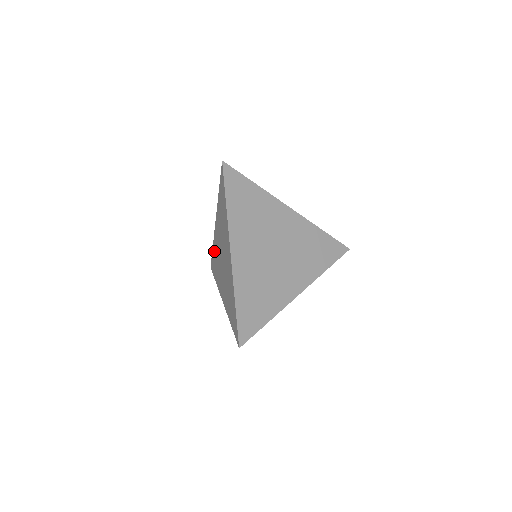
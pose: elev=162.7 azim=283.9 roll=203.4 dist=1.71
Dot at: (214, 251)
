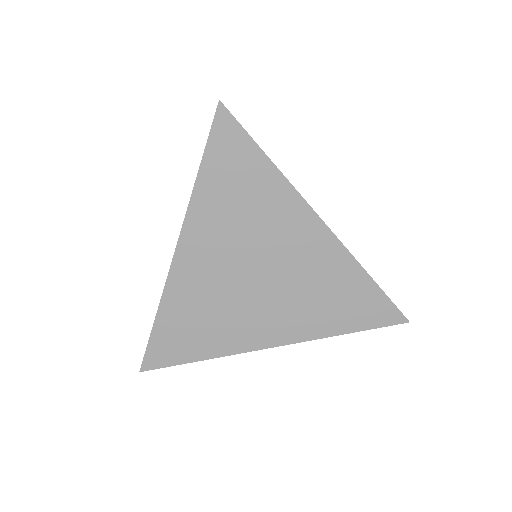
Dot at: occluded
